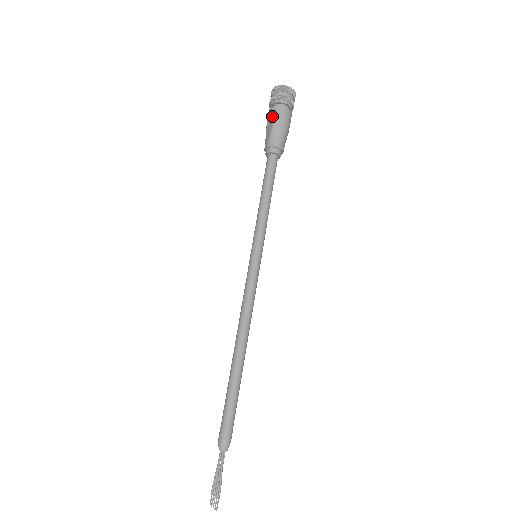
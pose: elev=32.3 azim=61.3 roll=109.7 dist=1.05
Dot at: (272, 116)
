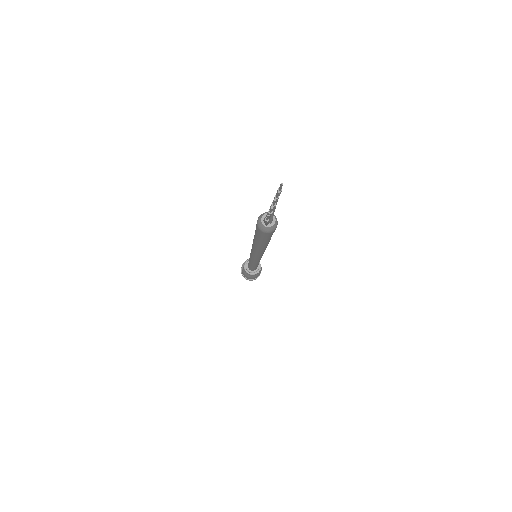
Dot at: (245, 261)
